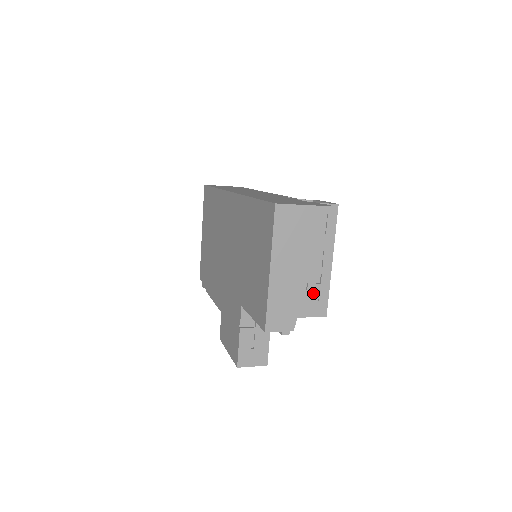
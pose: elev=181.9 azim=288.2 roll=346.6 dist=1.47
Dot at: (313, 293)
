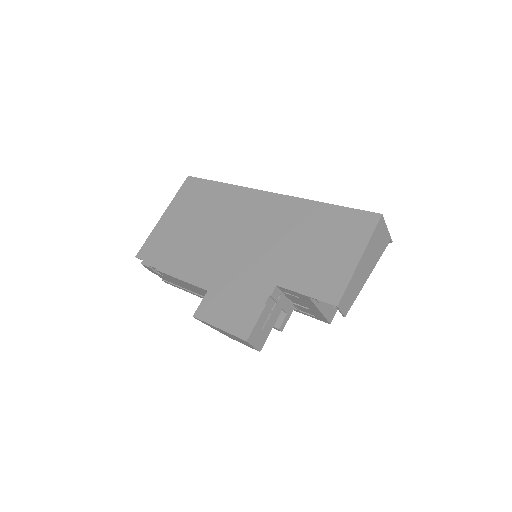
Dot at: occluded
